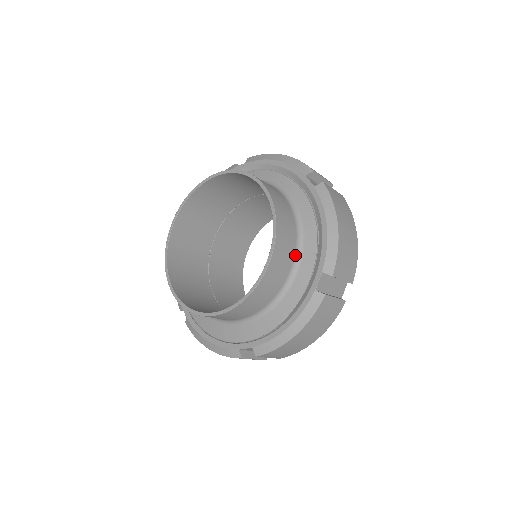
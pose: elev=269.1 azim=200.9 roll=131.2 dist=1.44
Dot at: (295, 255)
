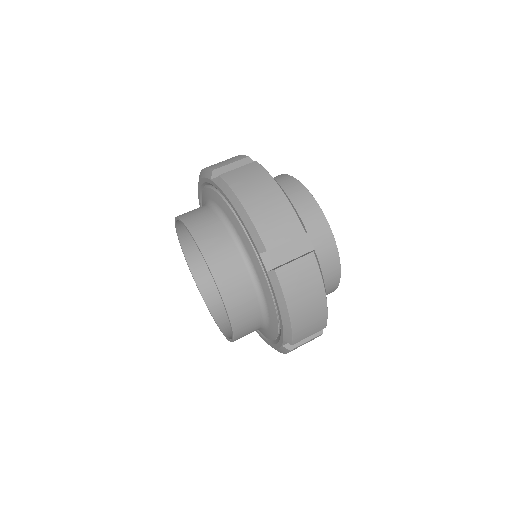
Dot at: (262, 317)
